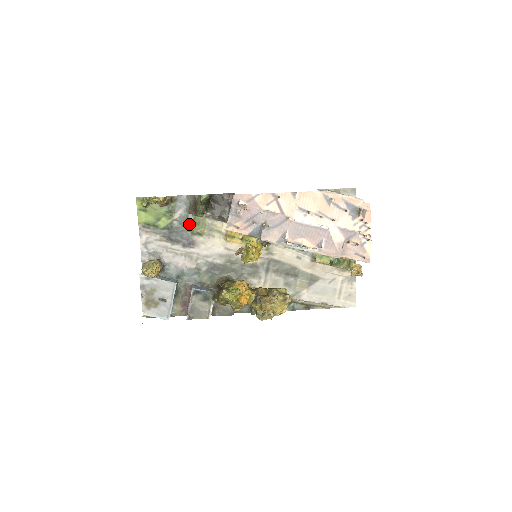
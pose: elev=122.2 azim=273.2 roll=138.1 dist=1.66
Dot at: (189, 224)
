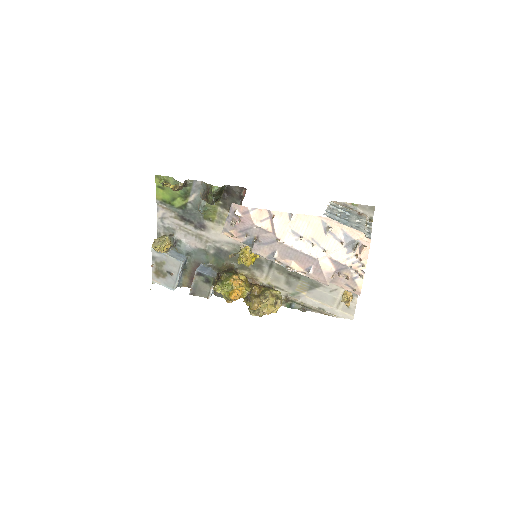
Dot at: (201, 210)
